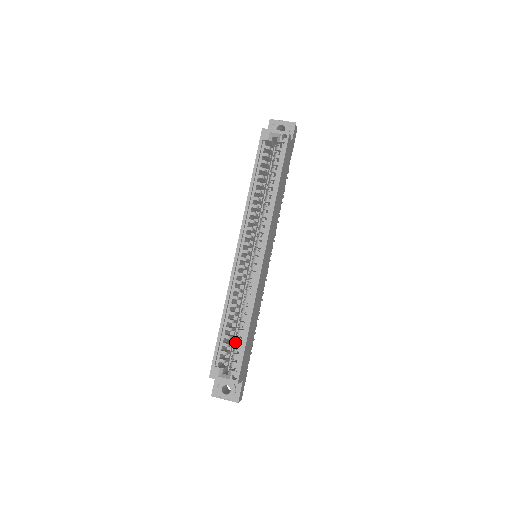
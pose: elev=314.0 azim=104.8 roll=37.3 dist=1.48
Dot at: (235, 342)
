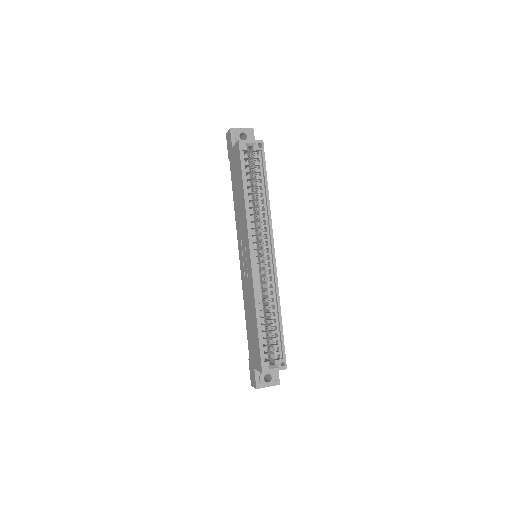
Dot at: (268, 335)
